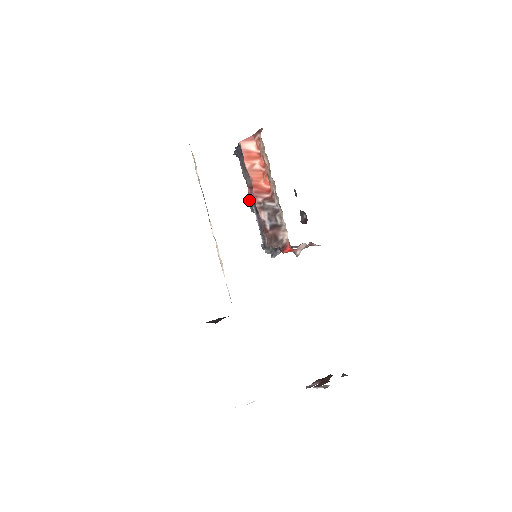
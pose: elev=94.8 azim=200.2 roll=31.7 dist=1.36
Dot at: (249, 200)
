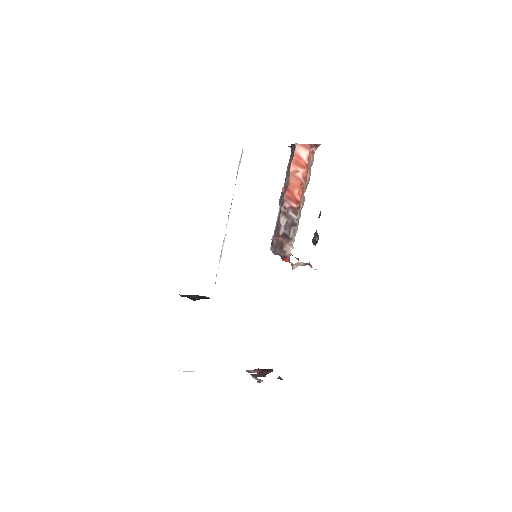
Dot at: (281, 194)
